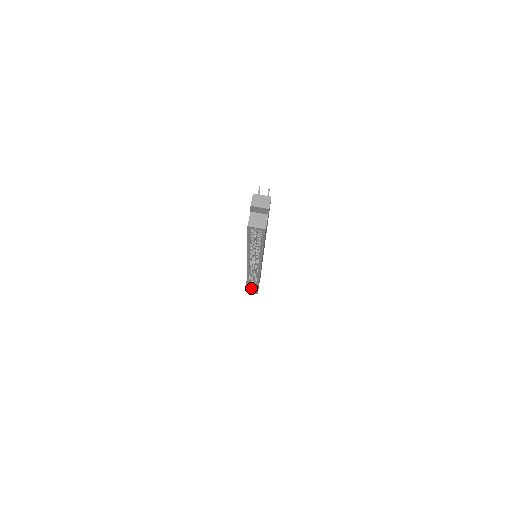
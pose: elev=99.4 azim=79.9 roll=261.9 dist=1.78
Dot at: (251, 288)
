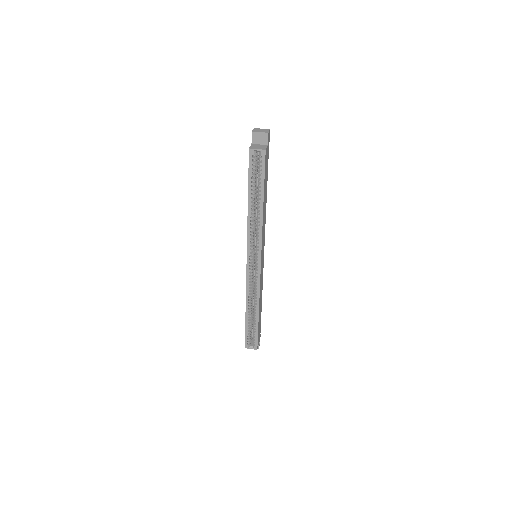
Dot at: (250, 341)
